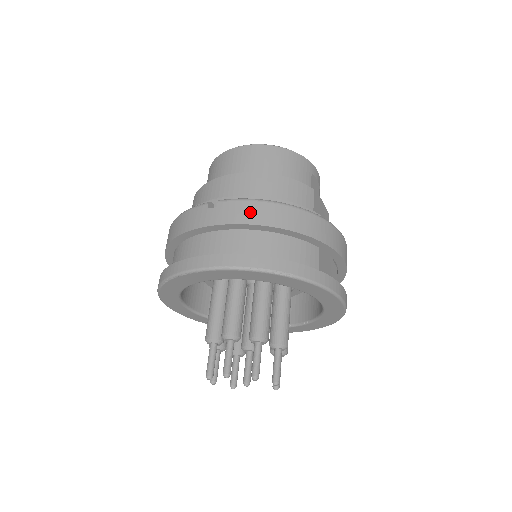
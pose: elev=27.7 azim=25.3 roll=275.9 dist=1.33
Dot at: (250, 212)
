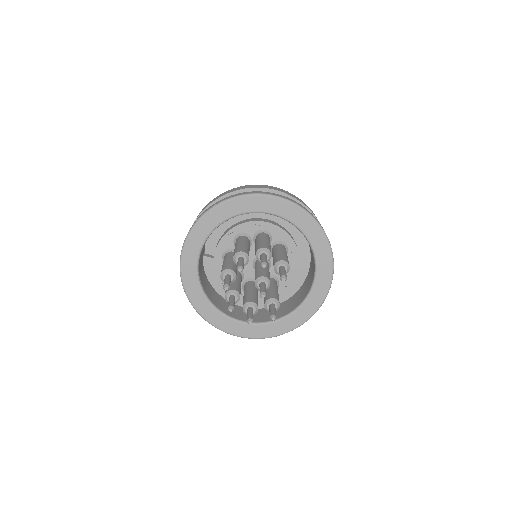
Dot at: occluded
